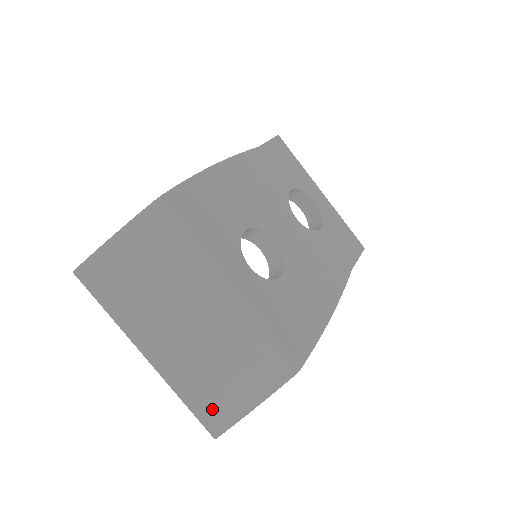
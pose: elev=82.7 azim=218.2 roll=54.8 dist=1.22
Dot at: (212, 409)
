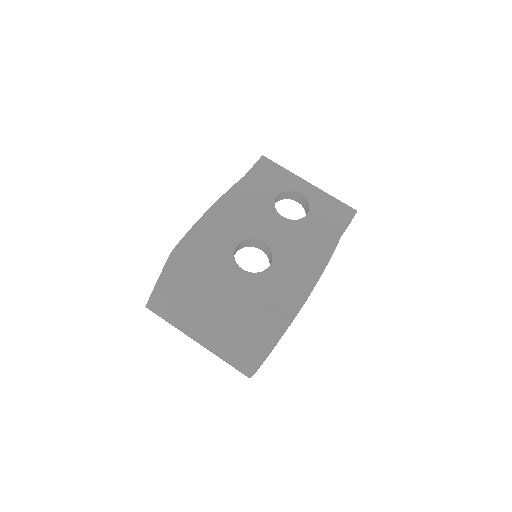
Dot at: (242, 362)
